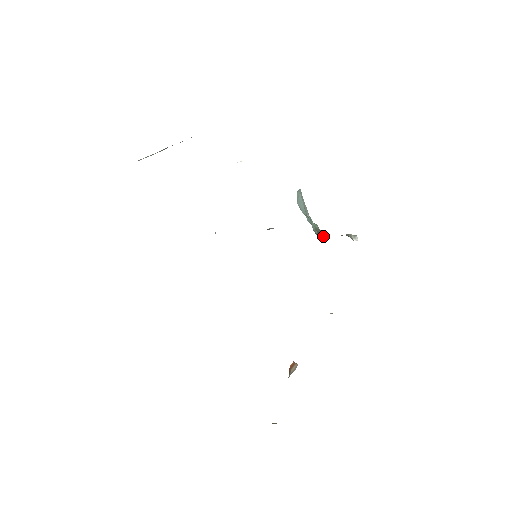
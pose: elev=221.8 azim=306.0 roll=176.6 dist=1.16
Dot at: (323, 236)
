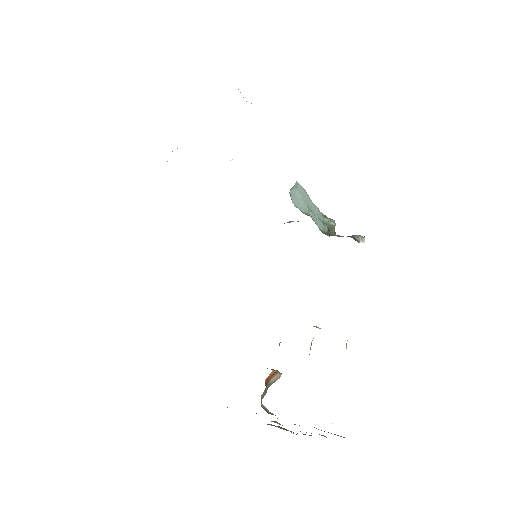
Dot at: (332, 235)
